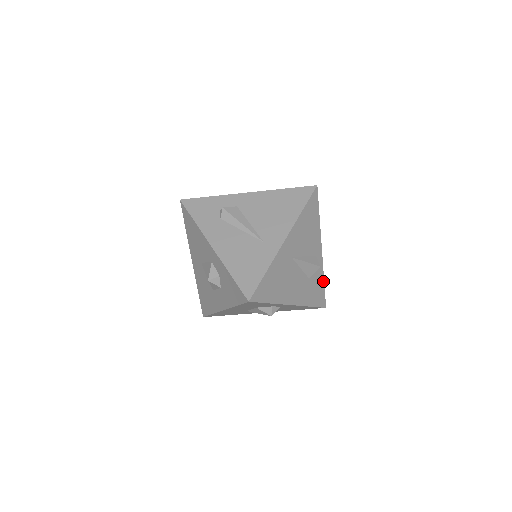
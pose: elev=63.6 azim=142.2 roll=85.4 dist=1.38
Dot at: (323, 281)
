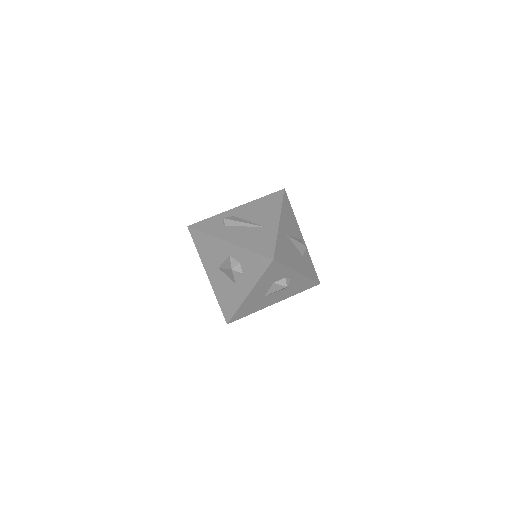
Dot at: (311, 261)
